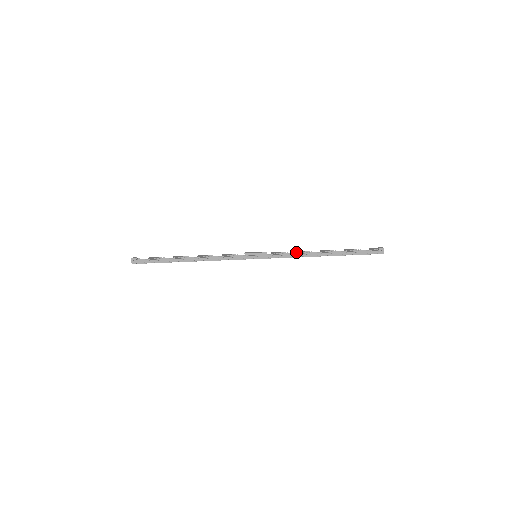
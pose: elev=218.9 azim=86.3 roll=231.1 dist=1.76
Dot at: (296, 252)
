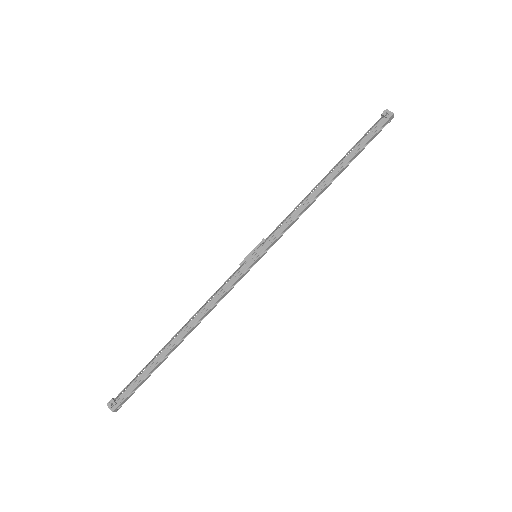
Dot at: (297, 208)
